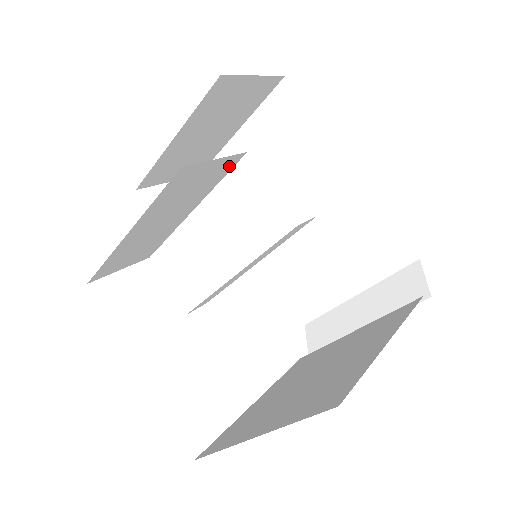
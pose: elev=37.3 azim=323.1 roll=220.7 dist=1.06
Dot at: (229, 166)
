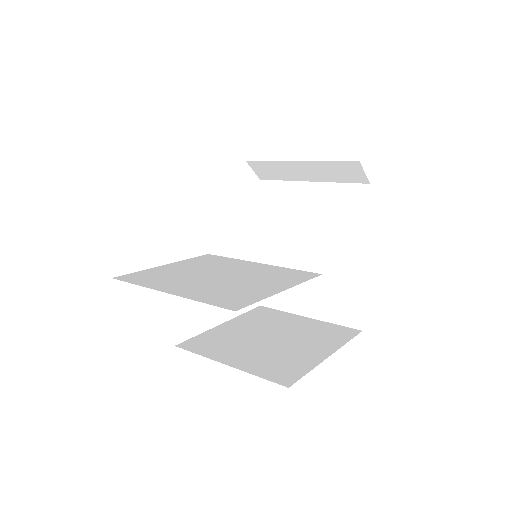
Dot at: occluded
